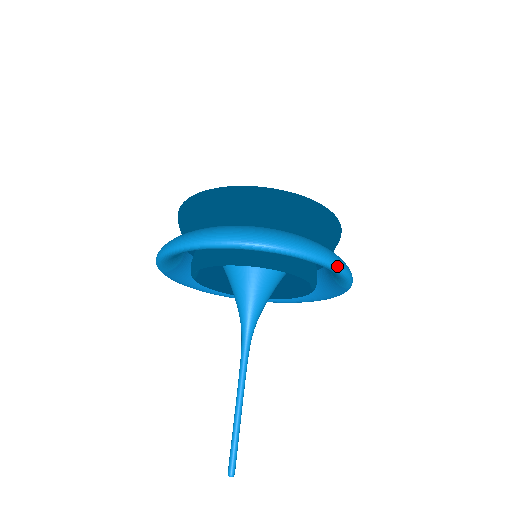
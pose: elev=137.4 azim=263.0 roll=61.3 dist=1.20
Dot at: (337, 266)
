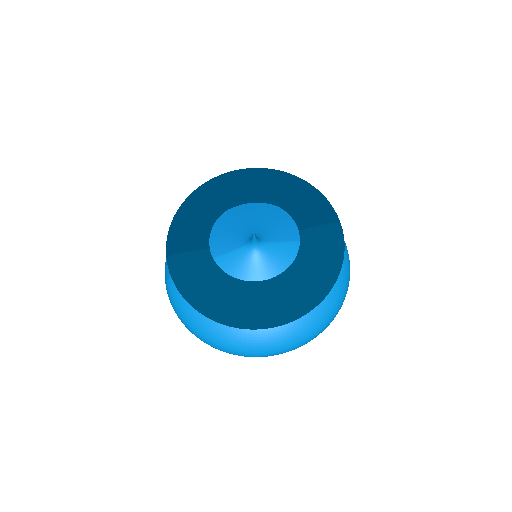
Dot at: occluded
